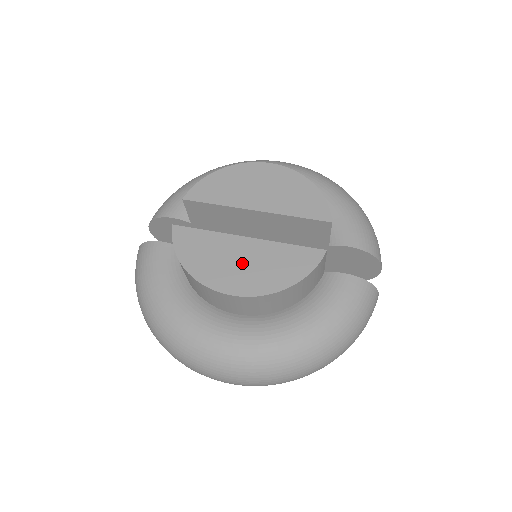
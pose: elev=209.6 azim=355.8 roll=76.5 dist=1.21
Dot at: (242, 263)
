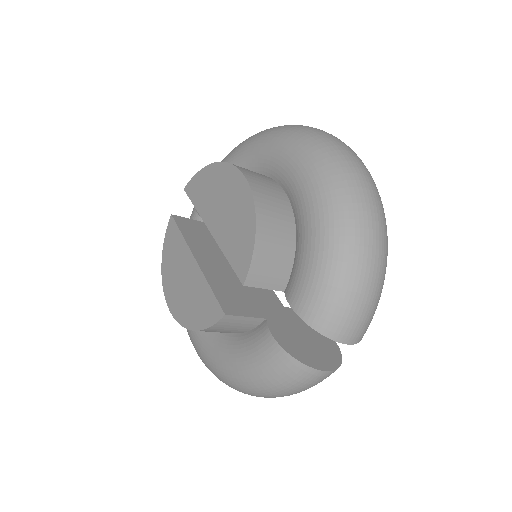
Dot at: (183, 283)
